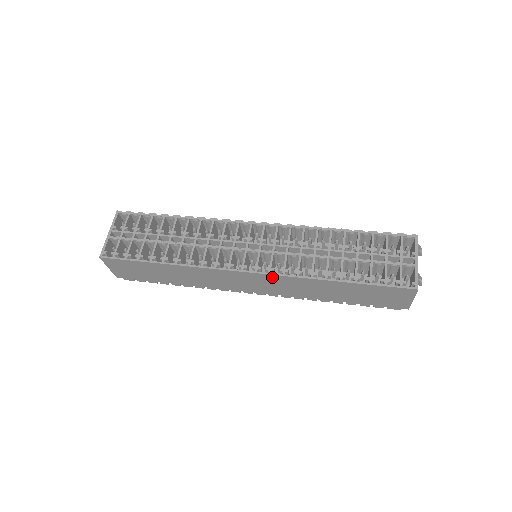
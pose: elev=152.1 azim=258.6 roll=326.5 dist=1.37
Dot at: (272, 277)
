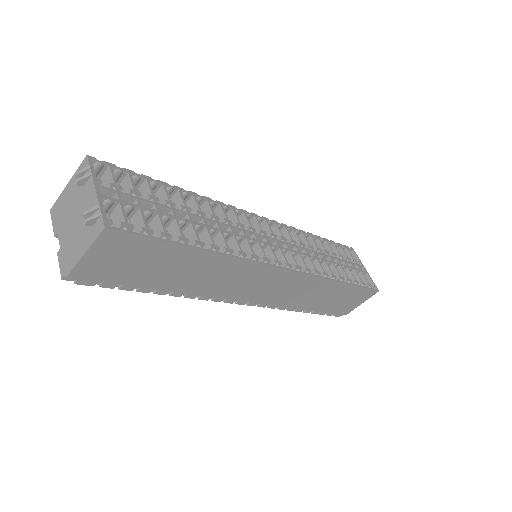
Dot at: (299, 277)
